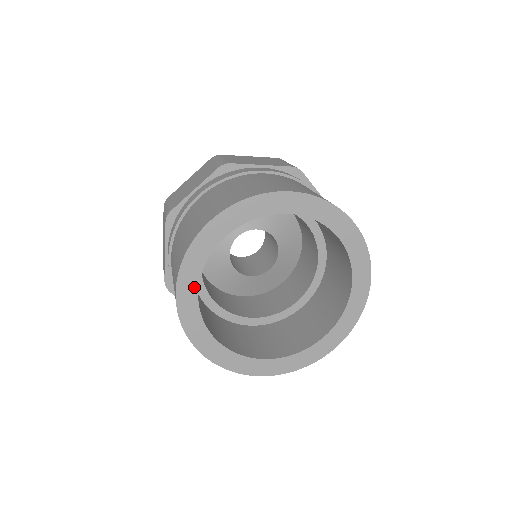
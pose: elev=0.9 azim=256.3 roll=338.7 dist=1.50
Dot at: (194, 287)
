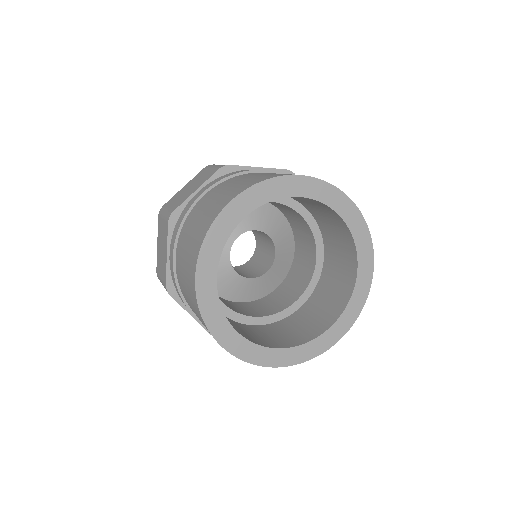
Dot at: (213, 271)
